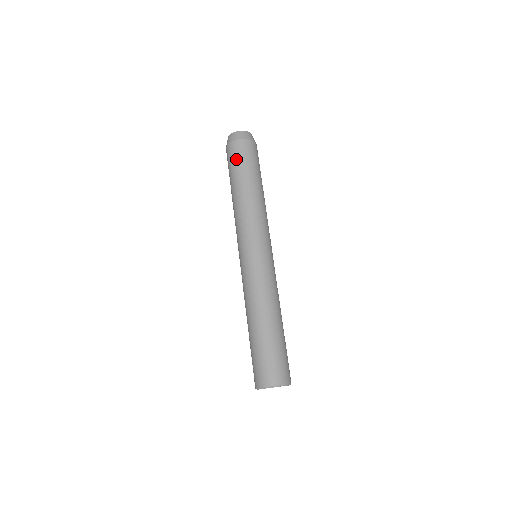
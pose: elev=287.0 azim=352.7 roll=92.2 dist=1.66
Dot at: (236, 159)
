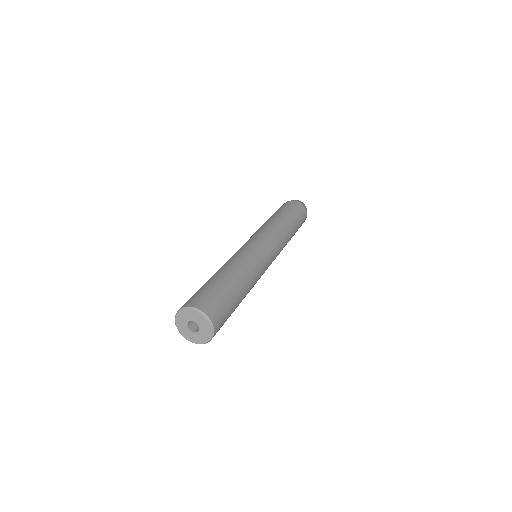
Dot at: occluded
